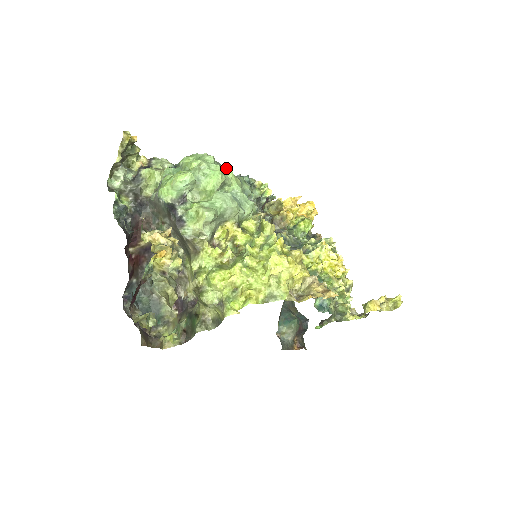
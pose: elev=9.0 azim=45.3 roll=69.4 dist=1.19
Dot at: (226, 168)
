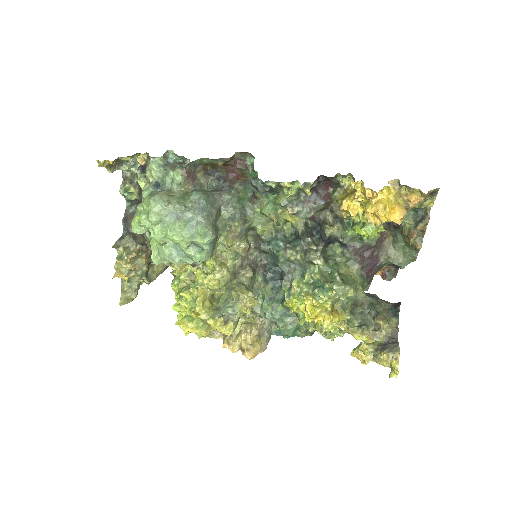
Dot at: (176, 223)
